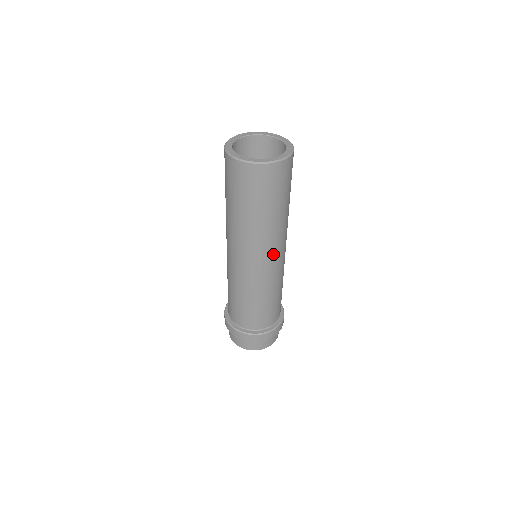
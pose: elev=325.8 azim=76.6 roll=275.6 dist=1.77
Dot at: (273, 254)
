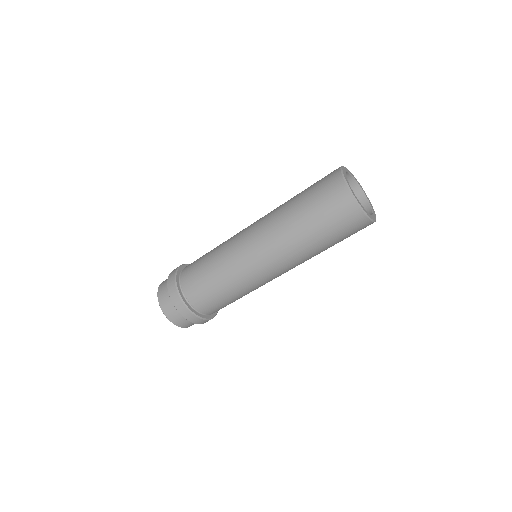
Dot at: occluded
